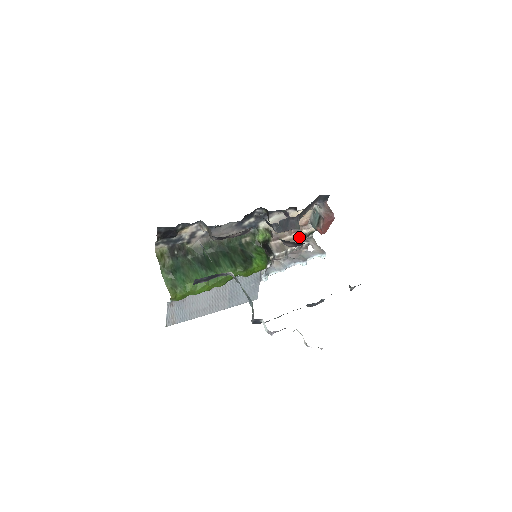
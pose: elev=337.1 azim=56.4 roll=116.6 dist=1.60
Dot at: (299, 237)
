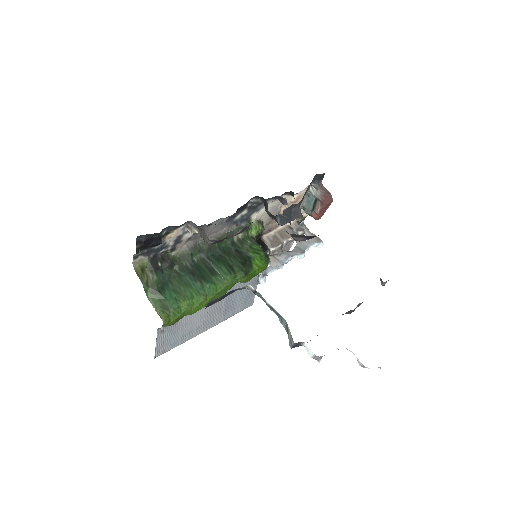
Dot at: (292, 226)
